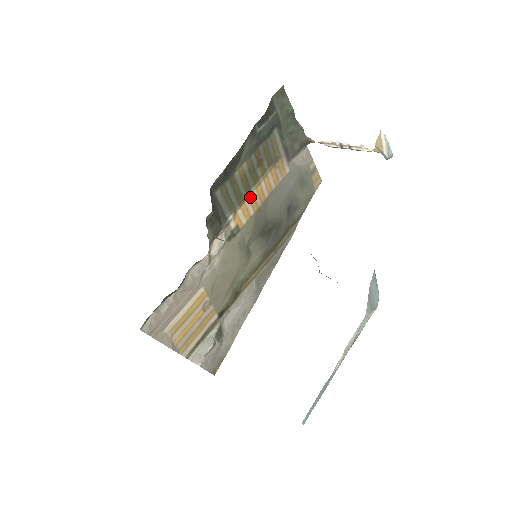
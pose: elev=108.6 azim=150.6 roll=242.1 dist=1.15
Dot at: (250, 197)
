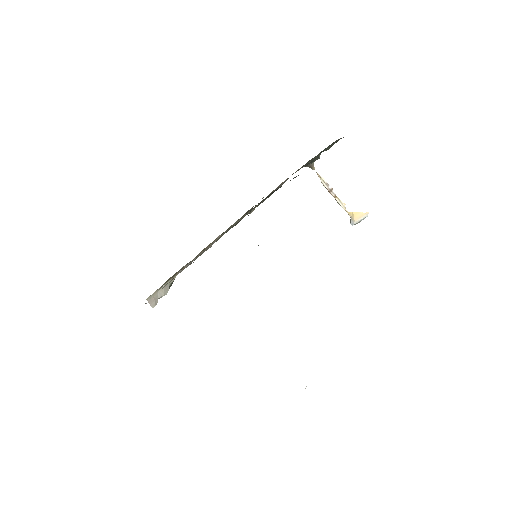
Dot at: occluded
